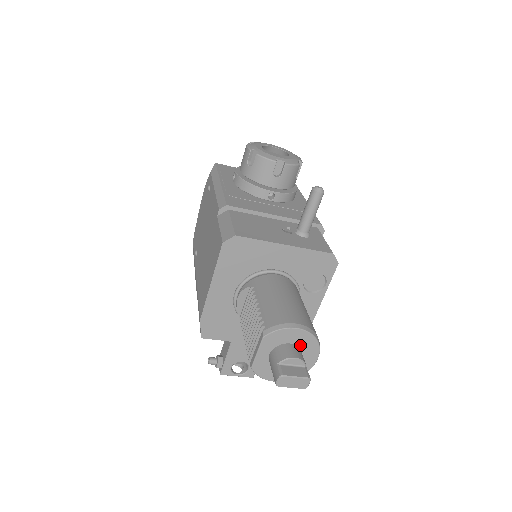
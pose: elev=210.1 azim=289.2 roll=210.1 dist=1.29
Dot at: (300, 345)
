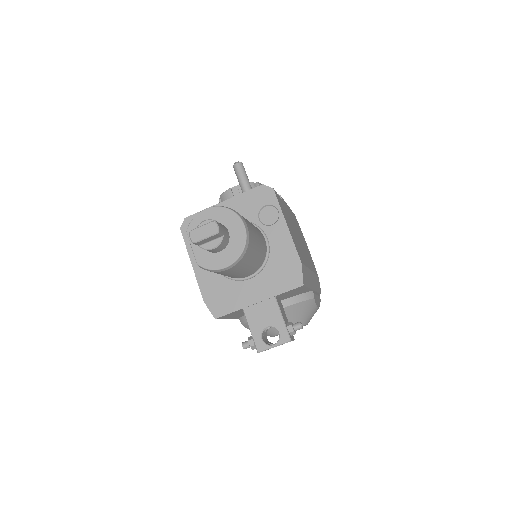
Dot at: (219, 221)
